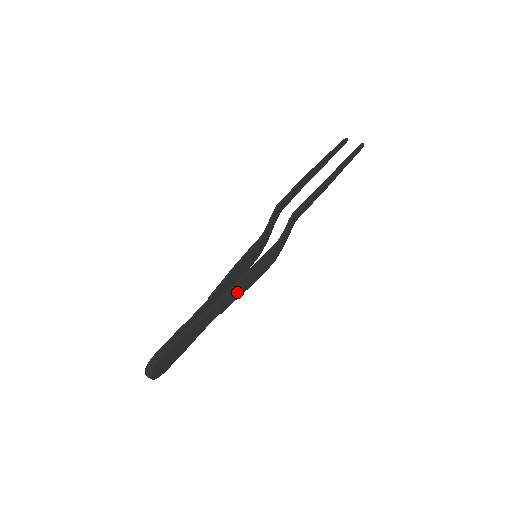
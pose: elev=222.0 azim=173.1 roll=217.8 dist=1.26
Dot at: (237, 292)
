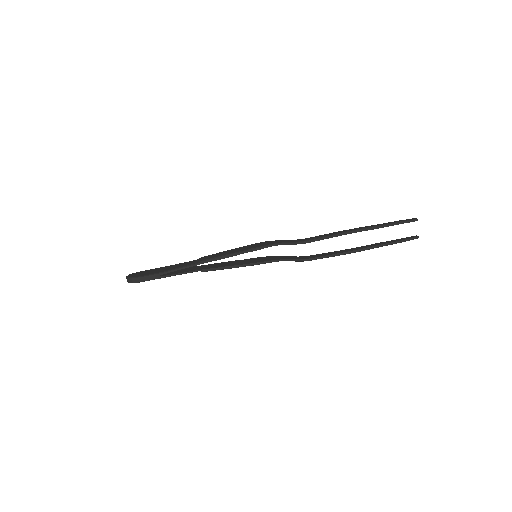
Dot at: occluded
